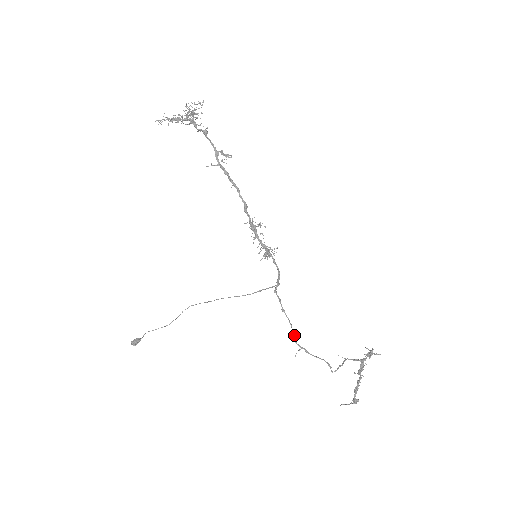
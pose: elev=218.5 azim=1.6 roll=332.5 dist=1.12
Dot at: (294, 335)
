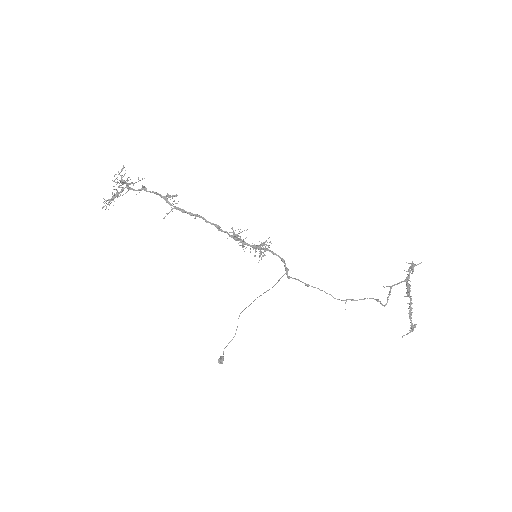
Dot at: (332, 296)
